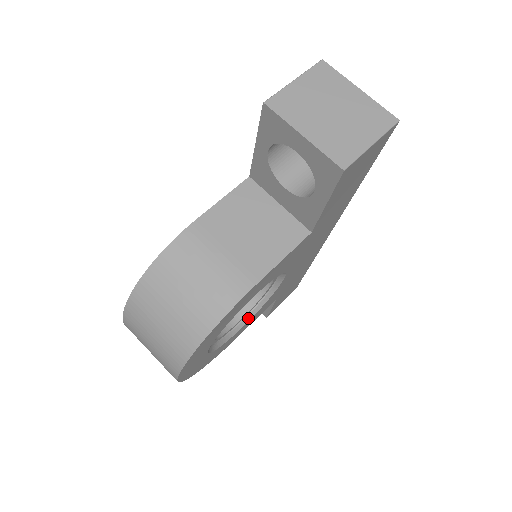
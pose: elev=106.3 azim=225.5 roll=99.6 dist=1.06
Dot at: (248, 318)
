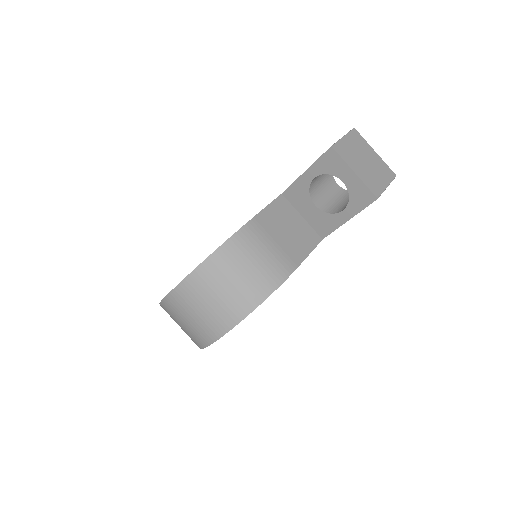
Dot at: occluded
